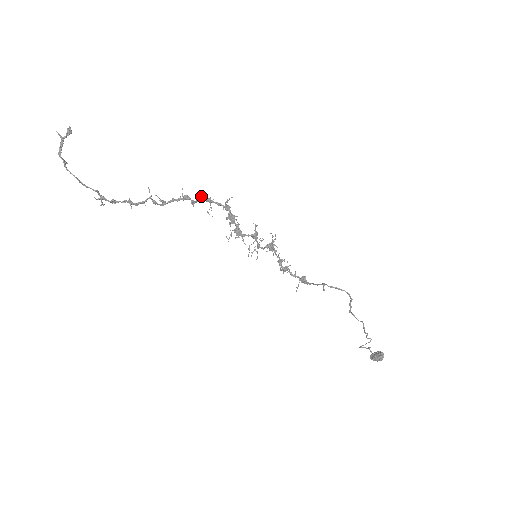
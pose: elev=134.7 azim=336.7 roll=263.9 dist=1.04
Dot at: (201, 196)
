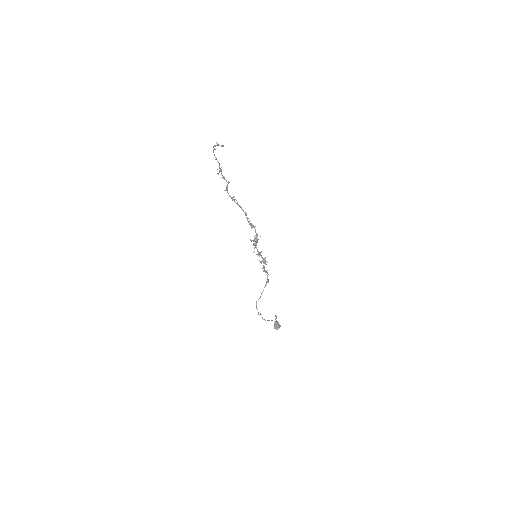
Dot at: (249, 223)
